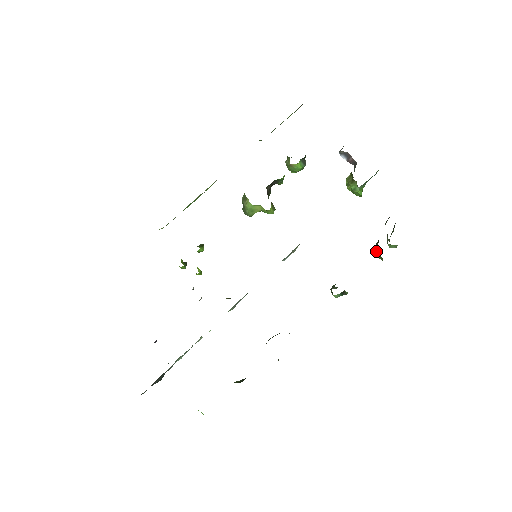
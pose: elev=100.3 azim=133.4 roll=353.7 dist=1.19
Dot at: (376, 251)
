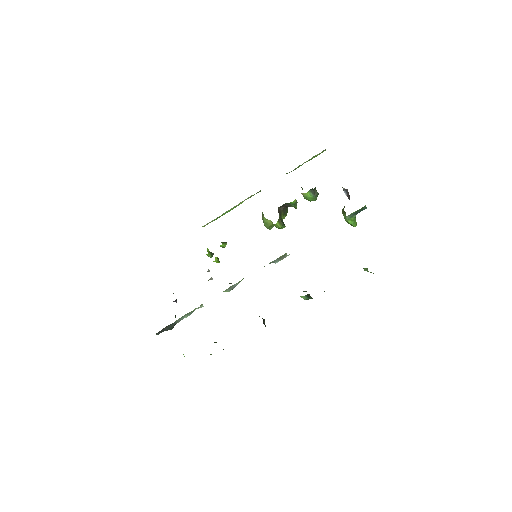
Dot at: occluded
